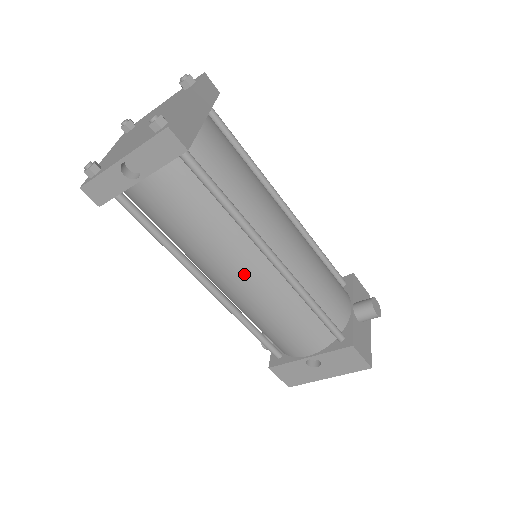
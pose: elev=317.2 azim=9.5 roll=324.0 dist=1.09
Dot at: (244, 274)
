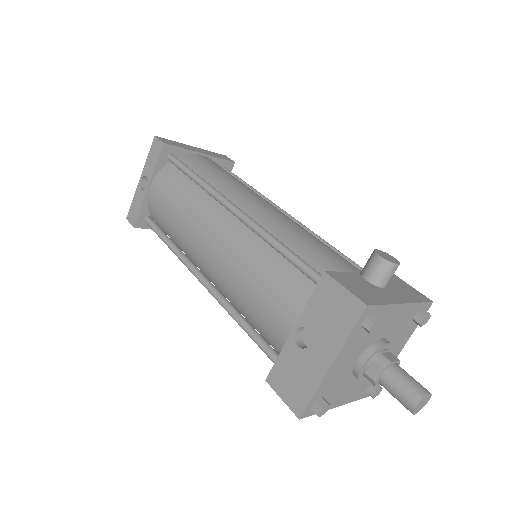
Dot at: (212, 234)
